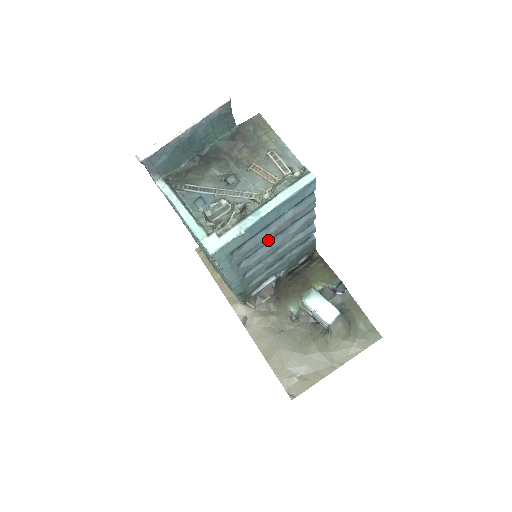
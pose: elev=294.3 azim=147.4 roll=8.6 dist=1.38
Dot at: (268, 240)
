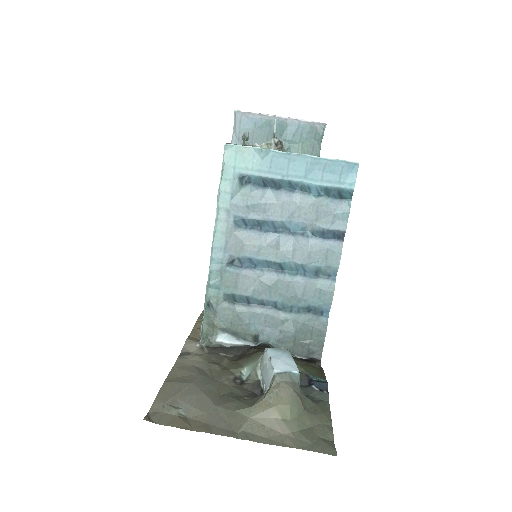
Dot at: (279, 219)
